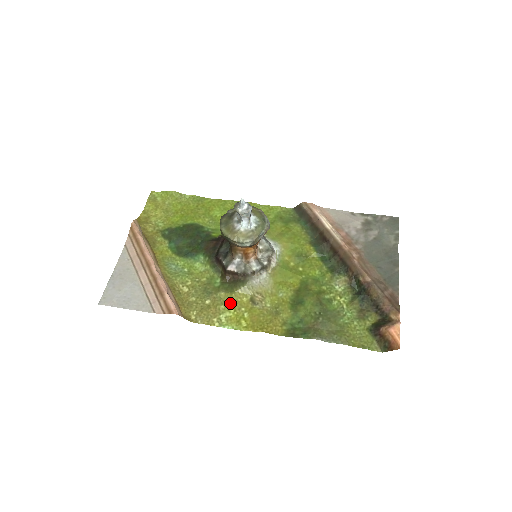
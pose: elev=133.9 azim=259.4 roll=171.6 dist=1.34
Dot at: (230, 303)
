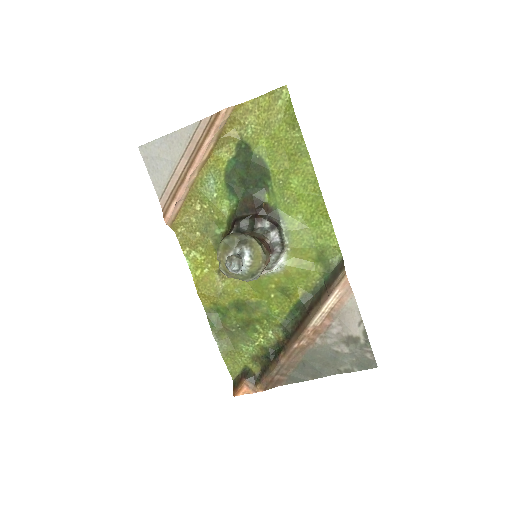
Dot at: (207, 253)
